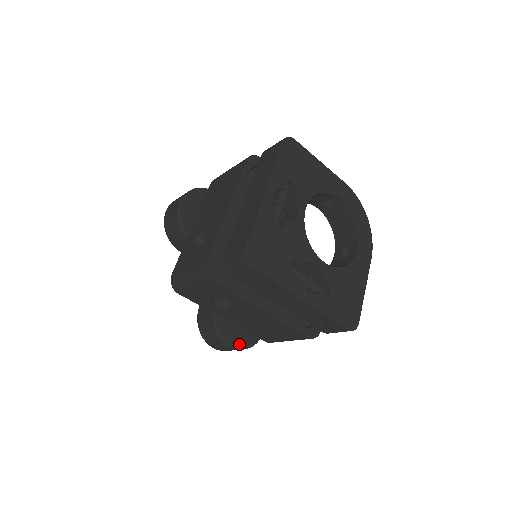
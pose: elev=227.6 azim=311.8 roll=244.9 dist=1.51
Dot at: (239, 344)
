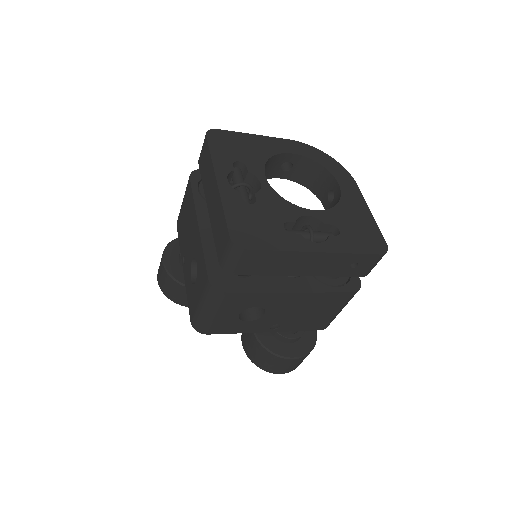
Dot at: (300, 352)
